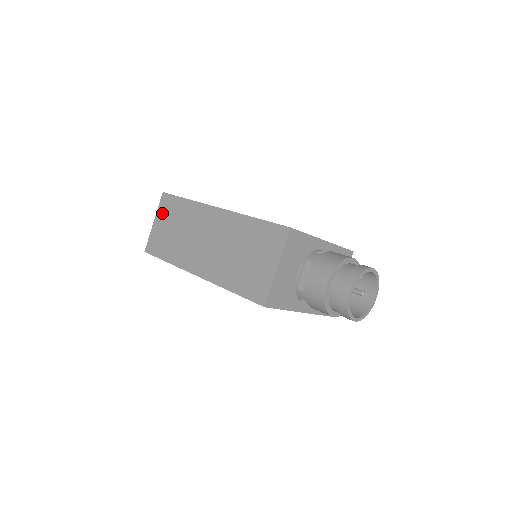
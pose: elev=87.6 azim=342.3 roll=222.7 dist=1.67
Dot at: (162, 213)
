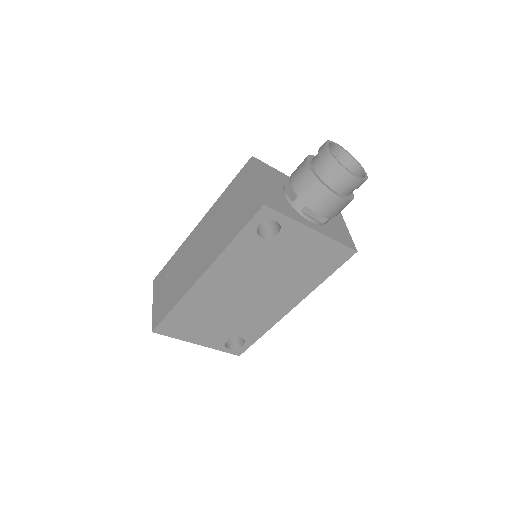
Dot at: (157, 290)
